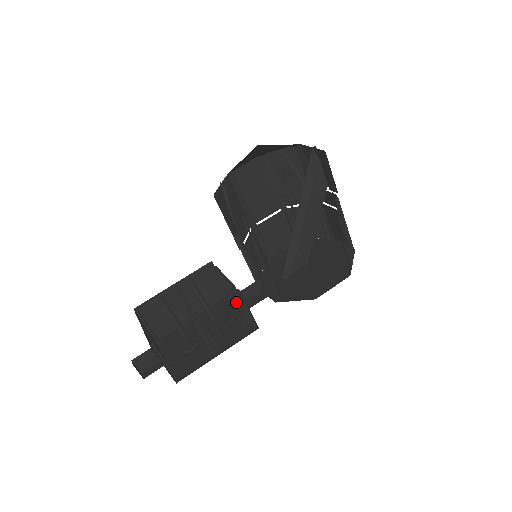
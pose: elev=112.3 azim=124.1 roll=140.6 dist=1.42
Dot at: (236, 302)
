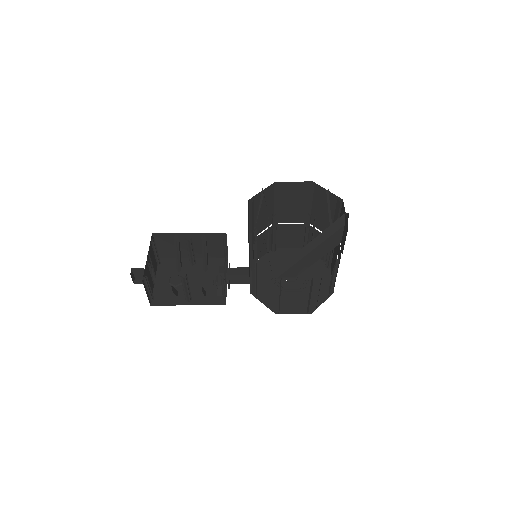
Dot at: (226, 271)
